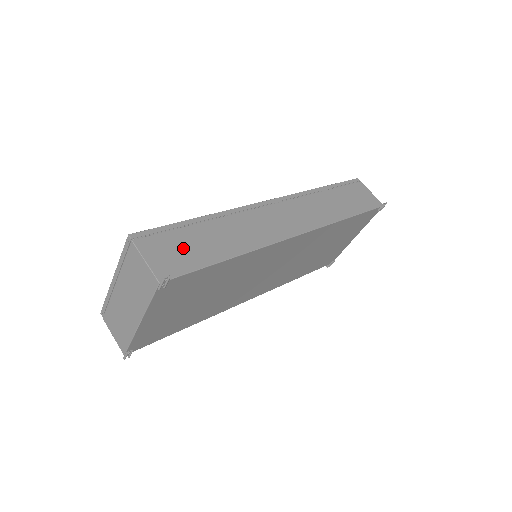
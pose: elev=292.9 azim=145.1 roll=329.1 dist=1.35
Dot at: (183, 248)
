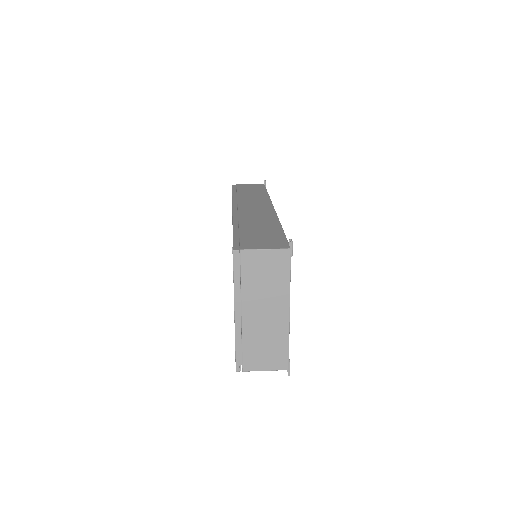
Dot at: (261, 237)
